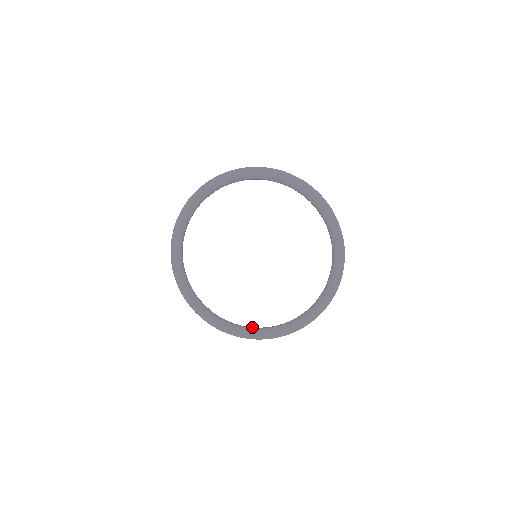
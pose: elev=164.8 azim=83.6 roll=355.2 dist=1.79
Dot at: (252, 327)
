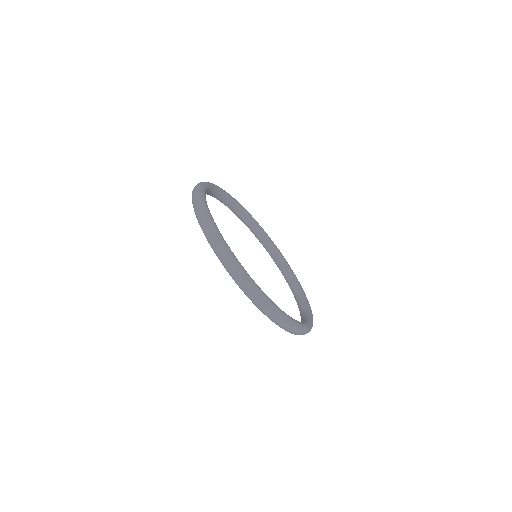
Dot at: (281, 263)
